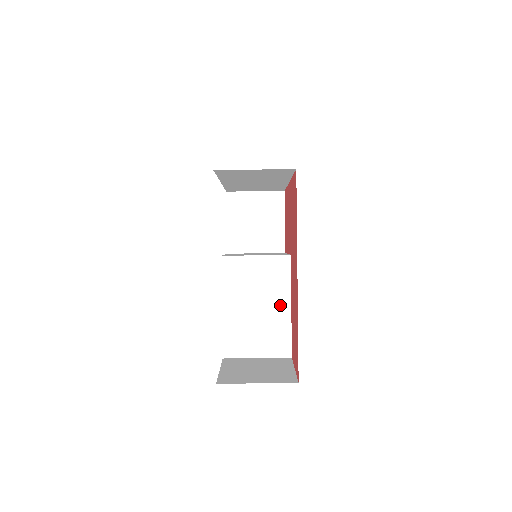
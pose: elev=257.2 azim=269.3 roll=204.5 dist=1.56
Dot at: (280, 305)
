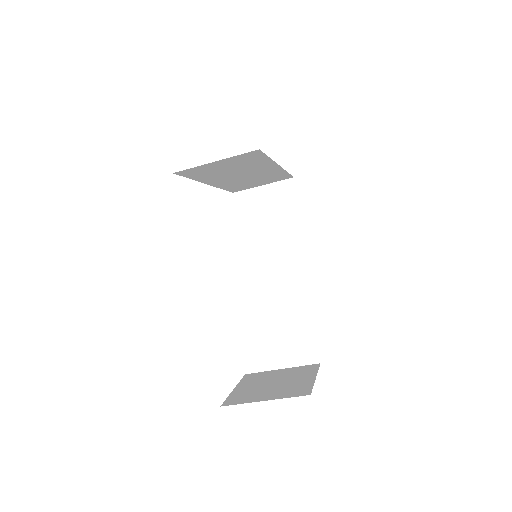
Dot at: (295, 306)
